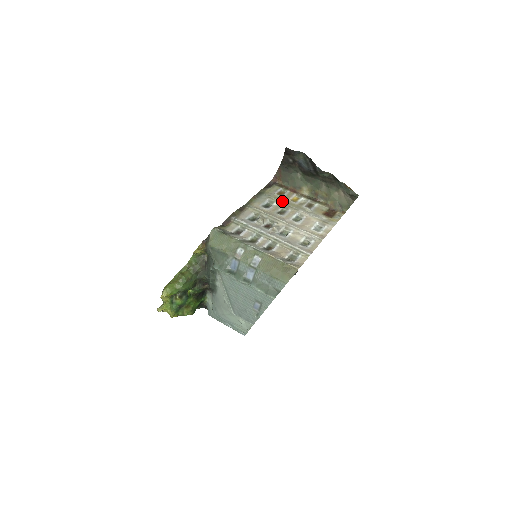
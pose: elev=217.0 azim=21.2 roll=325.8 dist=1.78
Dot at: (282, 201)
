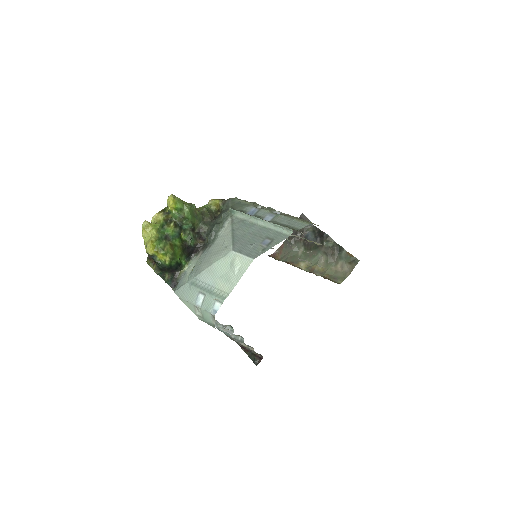
Dot at: occluded
